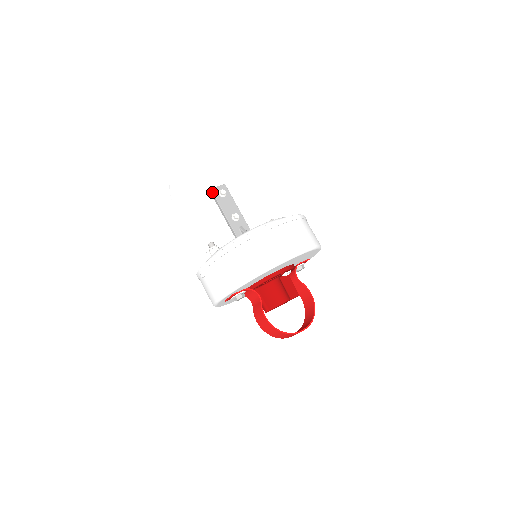
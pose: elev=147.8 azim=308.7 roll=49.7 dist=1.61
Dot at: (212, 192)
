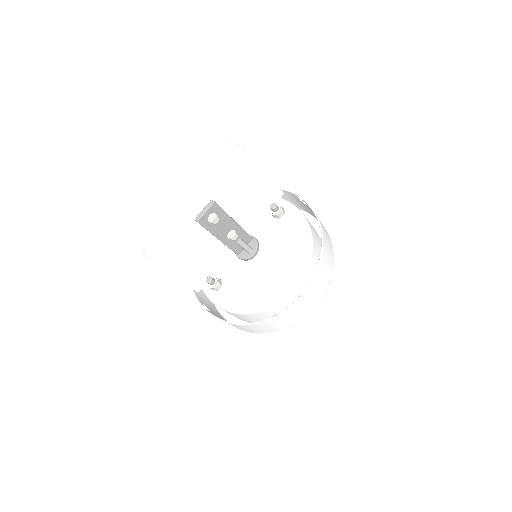
Dot at: occluded
